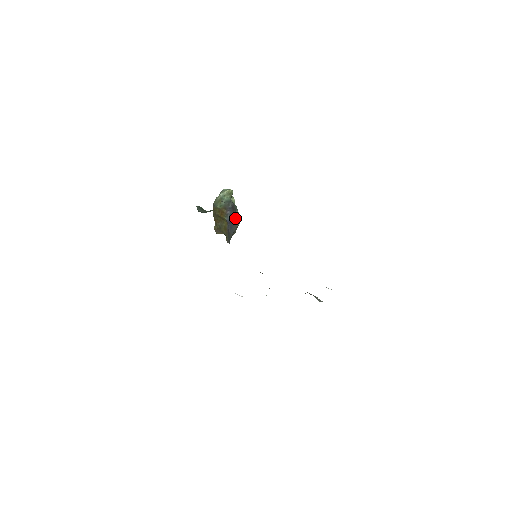
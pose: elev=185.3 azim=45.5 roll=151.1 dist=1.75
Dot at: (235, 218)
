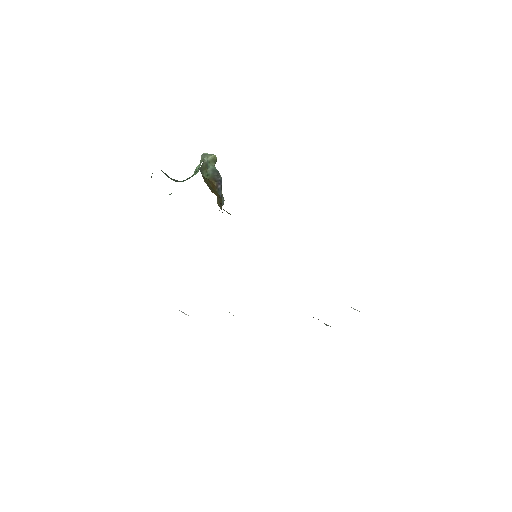
Dot at: (221, 197)
